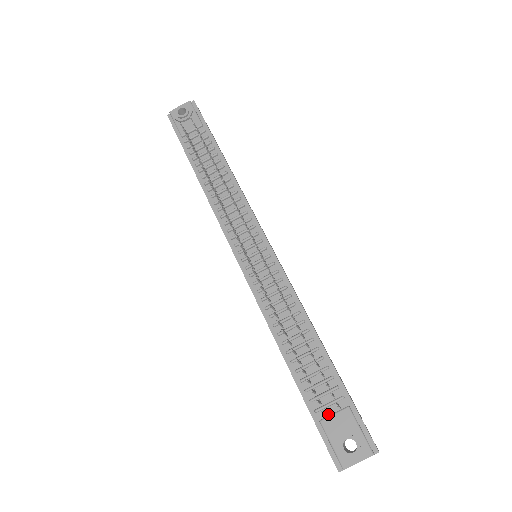
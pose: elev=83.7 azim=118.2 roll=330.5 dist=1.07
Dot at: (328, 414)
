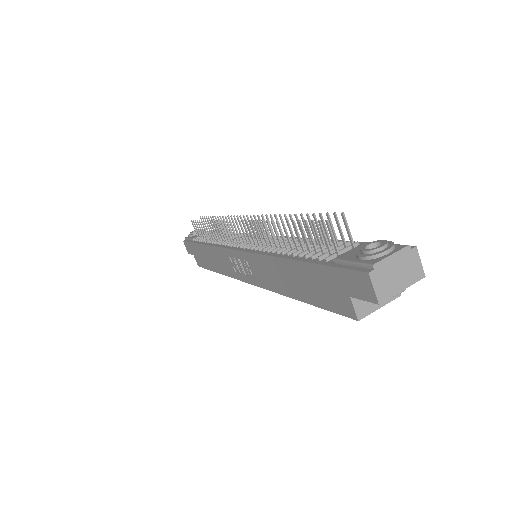
Dot at: occluded
